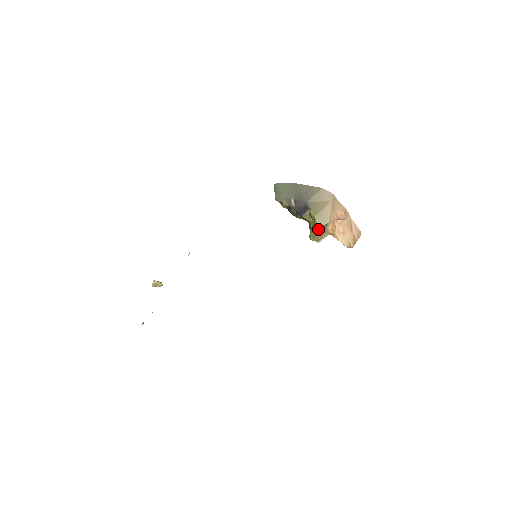
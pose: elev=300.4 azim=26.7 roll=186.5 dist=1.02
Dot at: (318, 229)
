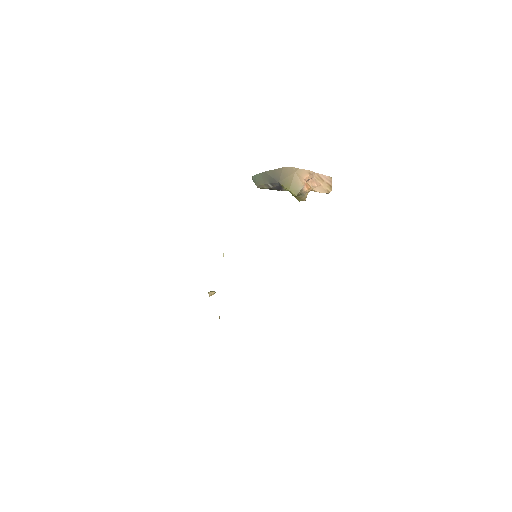
Dot at: occluded
